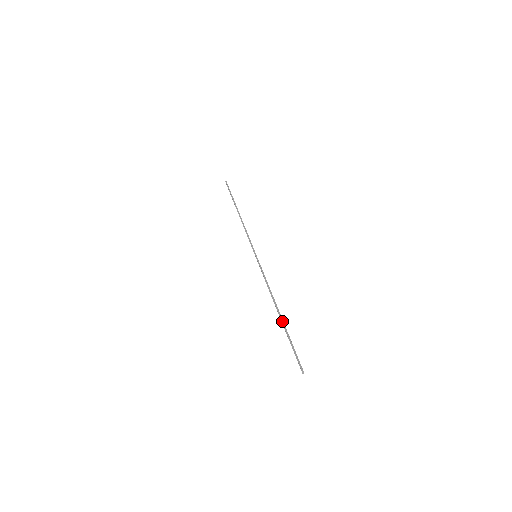
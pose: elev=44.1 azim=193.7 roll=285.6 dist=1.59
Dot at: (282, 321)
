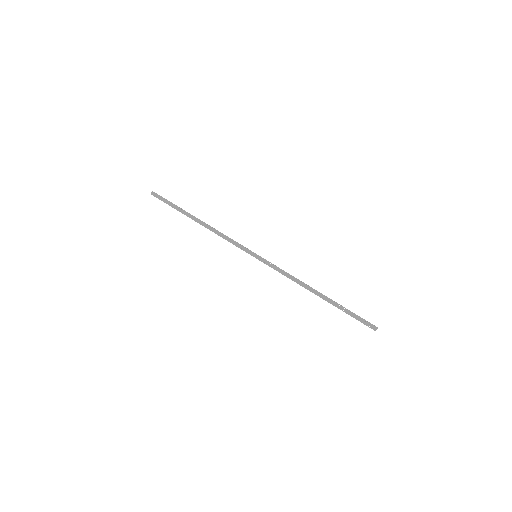
Dot at: (331, 299)
